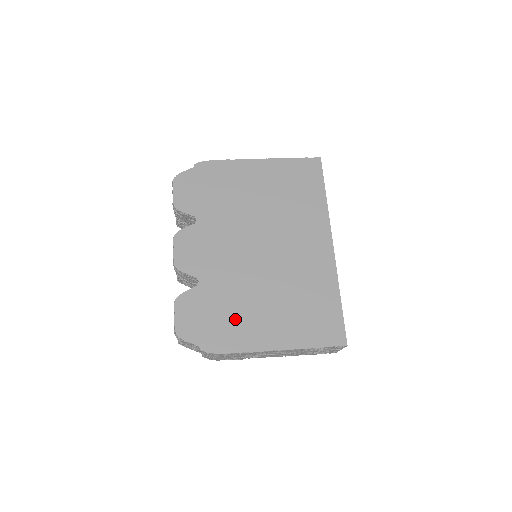
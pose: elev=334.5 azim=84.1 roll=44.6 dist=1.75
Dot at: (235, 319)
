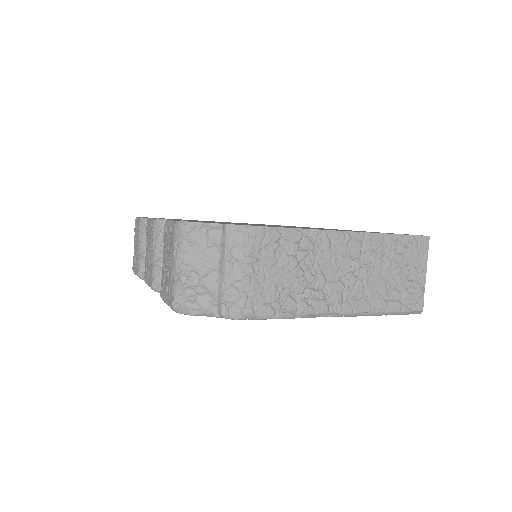
Dot at: occluded
